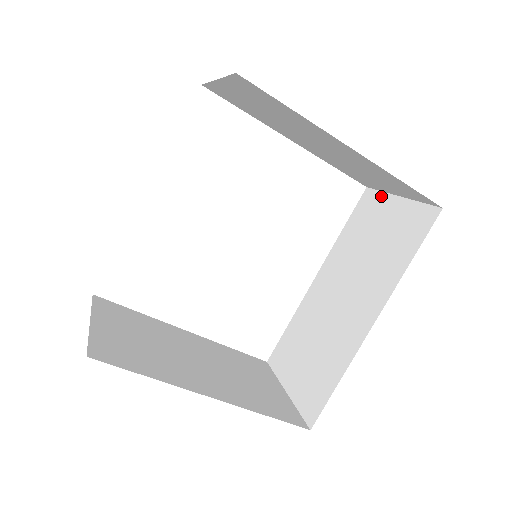
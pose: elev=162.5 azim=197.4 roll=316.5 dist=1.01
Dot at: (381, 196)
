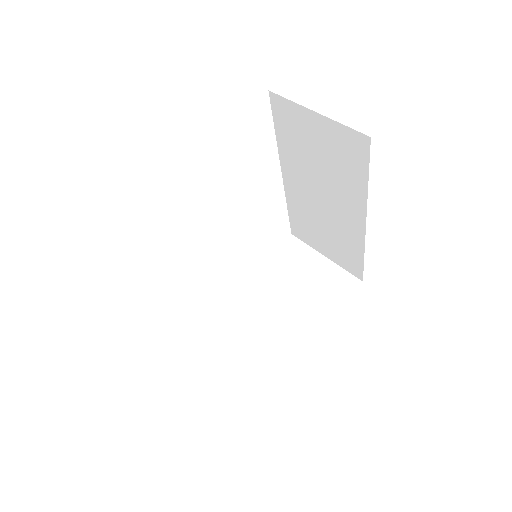
Dot at: (294, 107)
